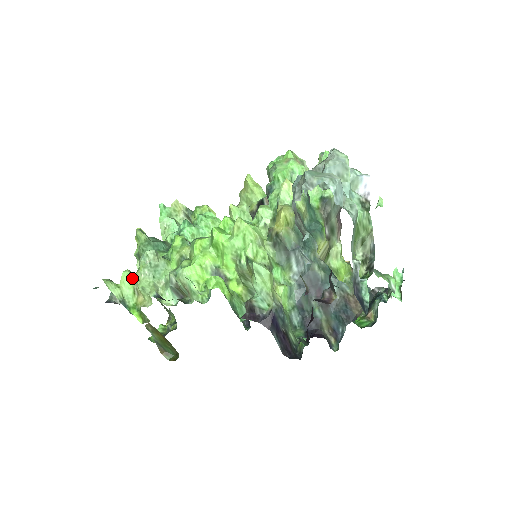
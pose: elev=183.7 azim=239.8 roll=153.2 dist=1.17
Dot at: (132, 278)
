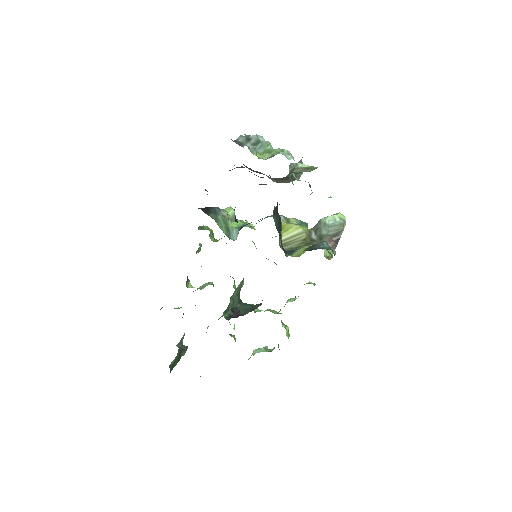
Dot at: occluded
